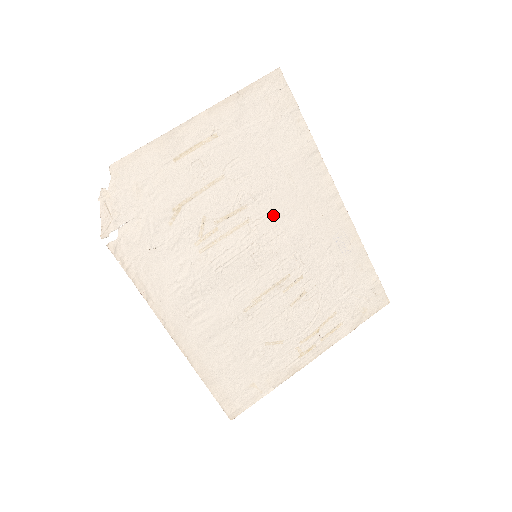
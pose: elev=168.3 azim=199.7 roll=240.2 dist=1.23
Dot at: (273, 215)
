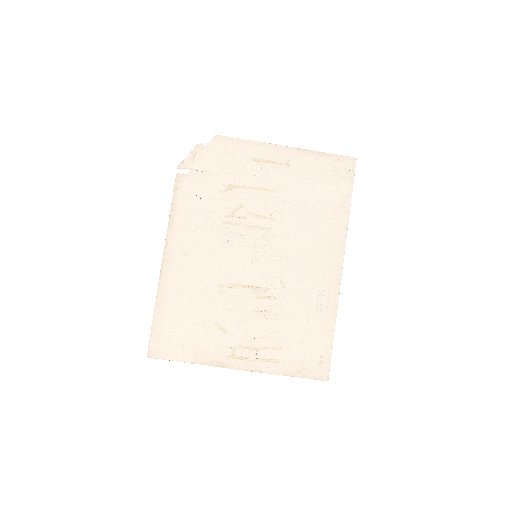
Dot at: (287, 240)
